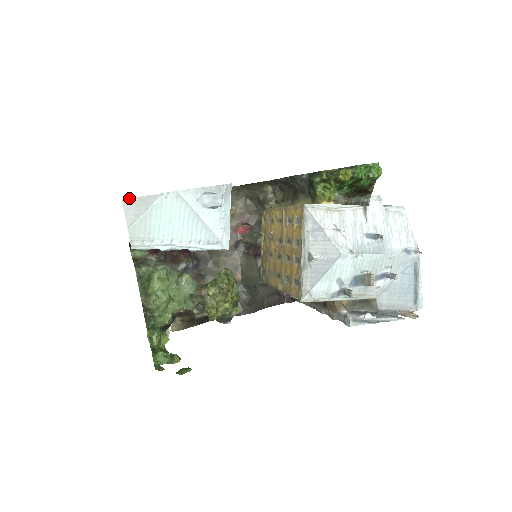
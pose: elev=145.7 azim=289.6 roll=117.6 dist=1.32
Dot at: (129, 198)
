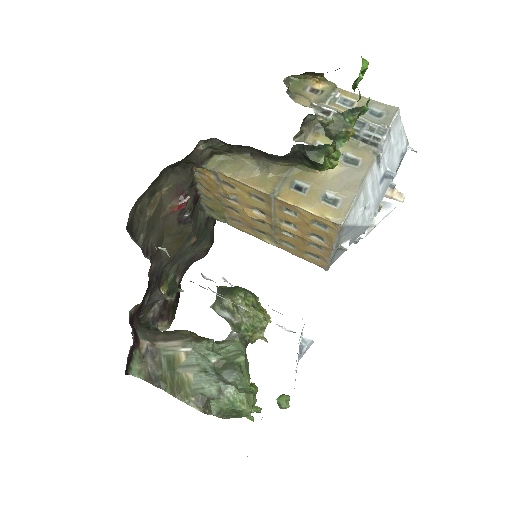
Dot at: occluded
